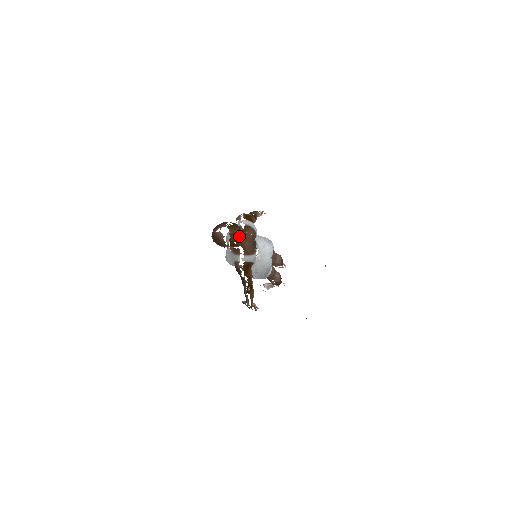
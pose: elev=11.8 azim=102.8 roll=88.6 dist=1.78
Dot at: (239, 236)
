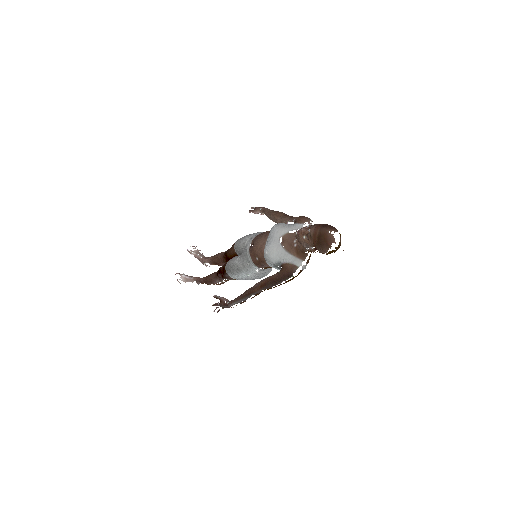
Dot at: (338, 248)
